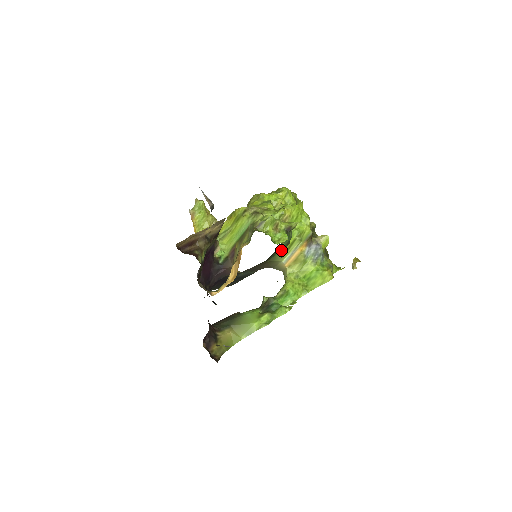
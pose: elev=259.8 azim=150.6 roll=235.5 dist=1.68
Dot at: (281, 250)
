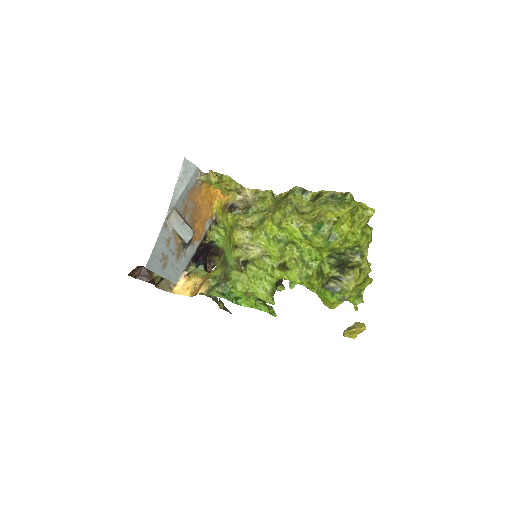
Dot at: occluded
